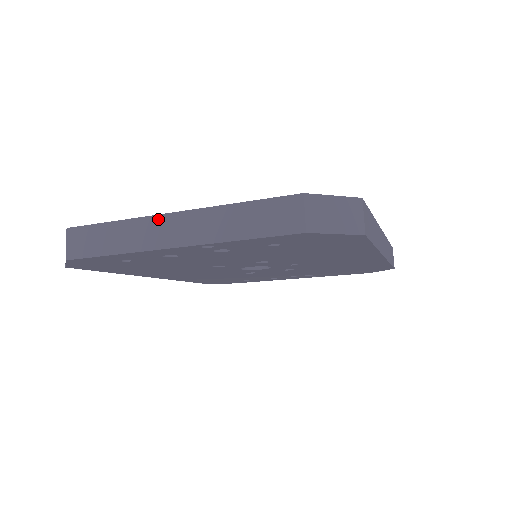
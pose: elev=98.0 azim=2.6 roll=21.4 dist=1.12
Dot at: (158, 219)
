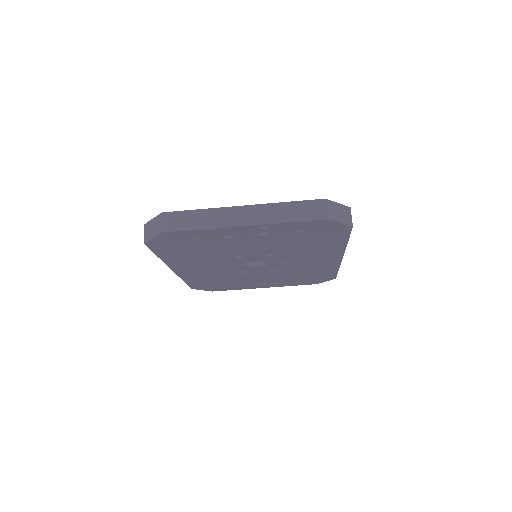
Dot at: (233, 209)
